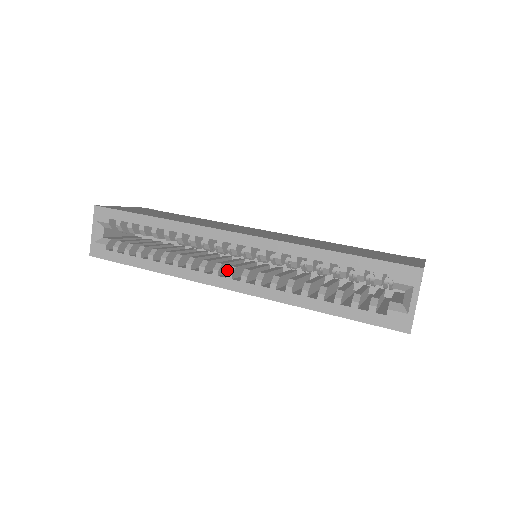
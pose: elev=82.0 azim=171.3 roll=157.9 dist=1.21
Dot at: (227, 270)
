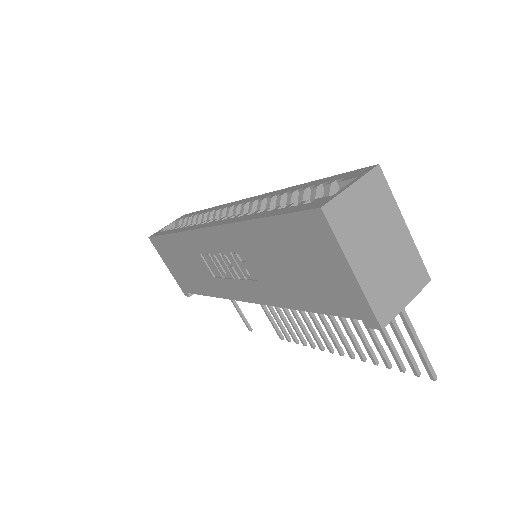
Dot at: occluded
